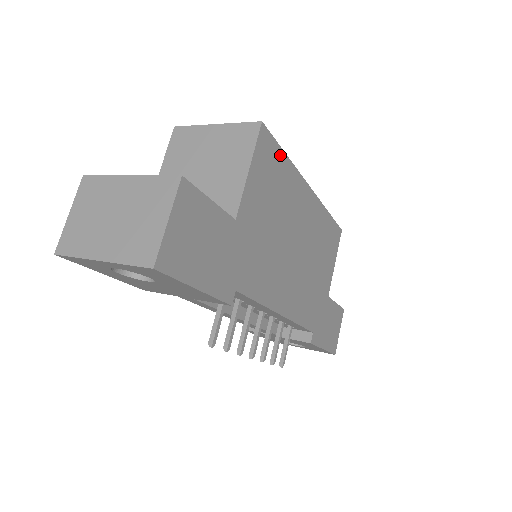
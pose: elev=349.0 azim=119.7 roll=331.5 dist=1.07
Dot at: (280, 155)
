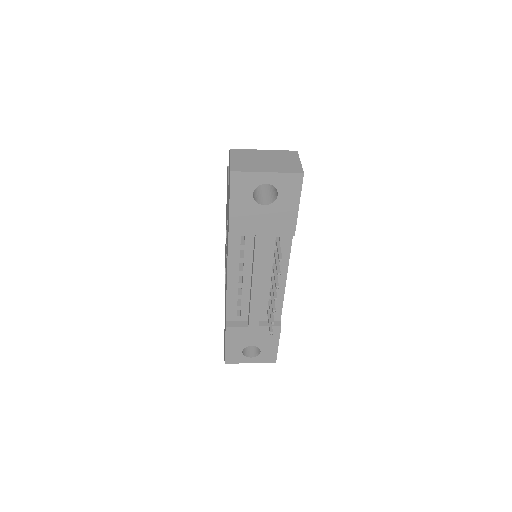
Dot at: occluded
